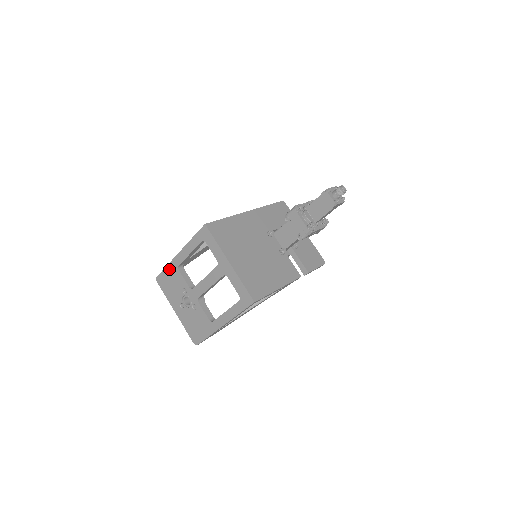
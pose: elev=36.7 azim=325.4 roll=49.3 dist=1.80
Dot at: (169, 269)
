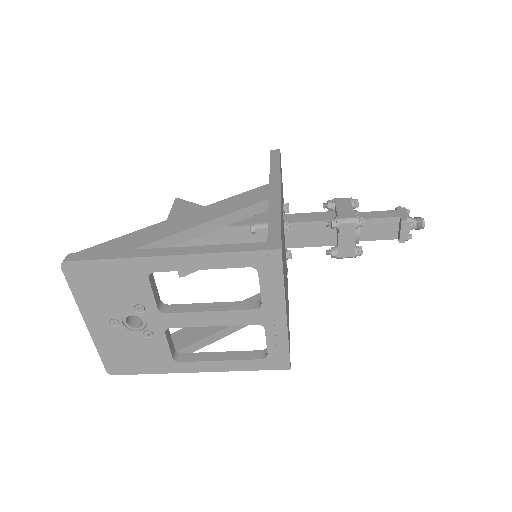
Dot at: (120, 266)
